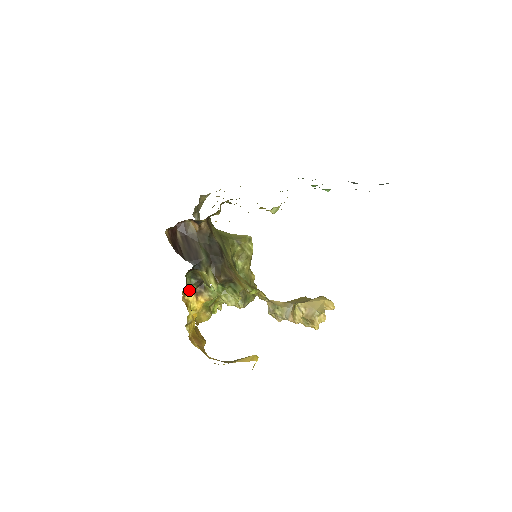
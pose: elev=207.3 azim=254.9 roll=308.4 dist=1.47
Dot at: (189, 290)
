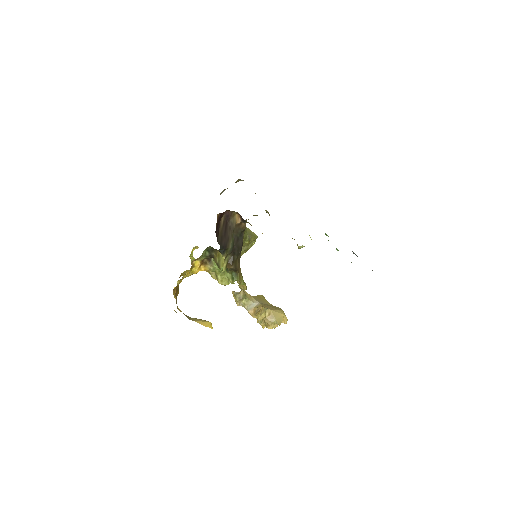
Dot at: (200, 258)
